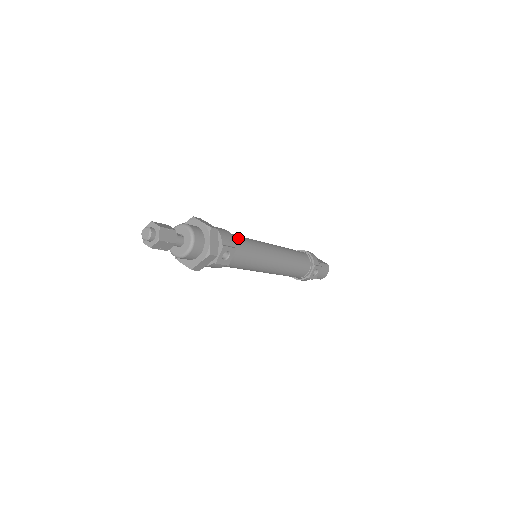
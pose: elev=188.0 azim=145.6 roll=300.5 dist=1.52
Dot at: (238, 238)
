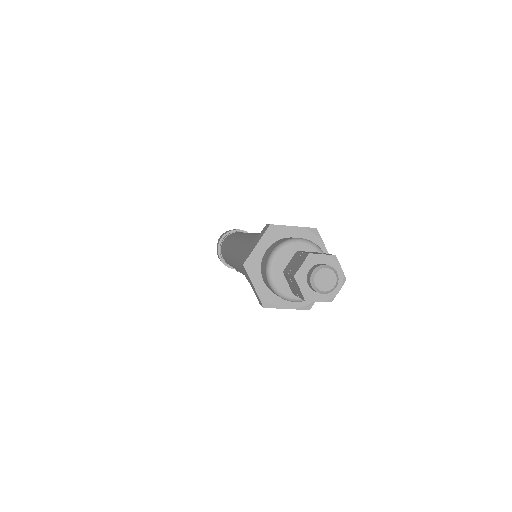
Dot at: occluded
